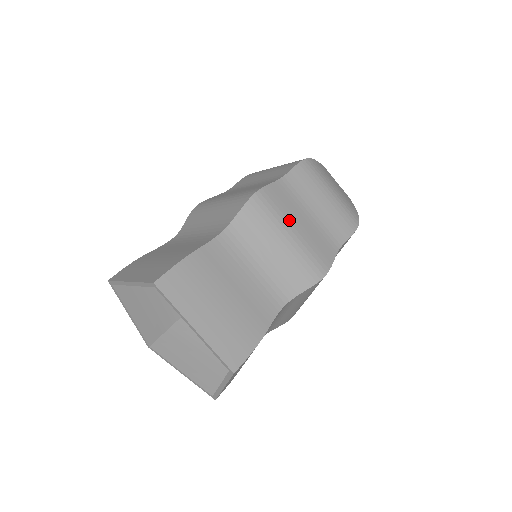
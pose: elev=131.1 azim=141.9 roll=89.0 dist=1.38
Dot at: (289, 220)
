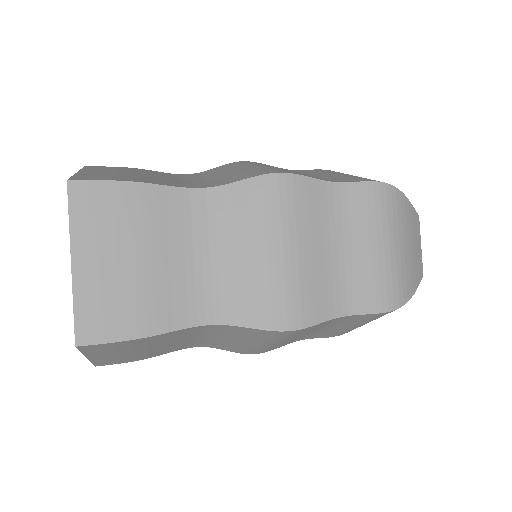
Dot at: (298, 234)
